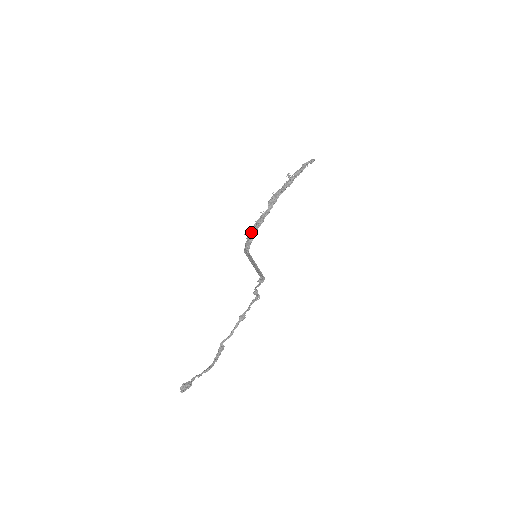
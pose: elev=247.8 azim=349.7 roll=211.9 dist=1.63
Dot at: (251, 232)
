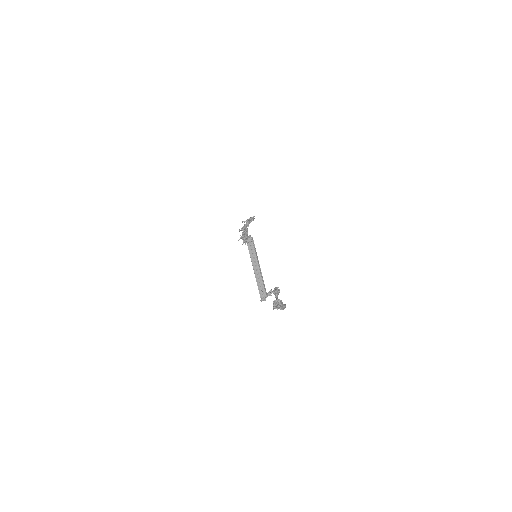
Dot at: (243, 237)
